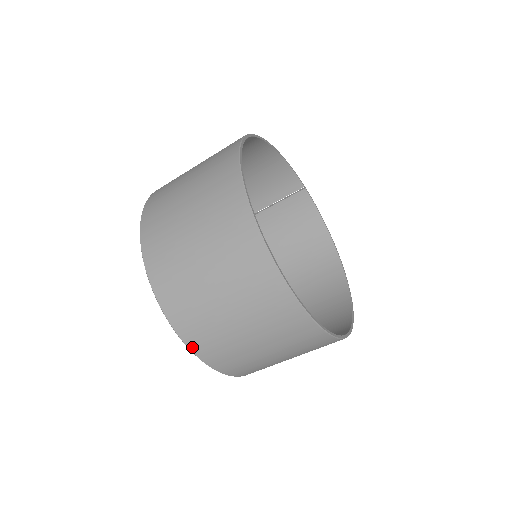
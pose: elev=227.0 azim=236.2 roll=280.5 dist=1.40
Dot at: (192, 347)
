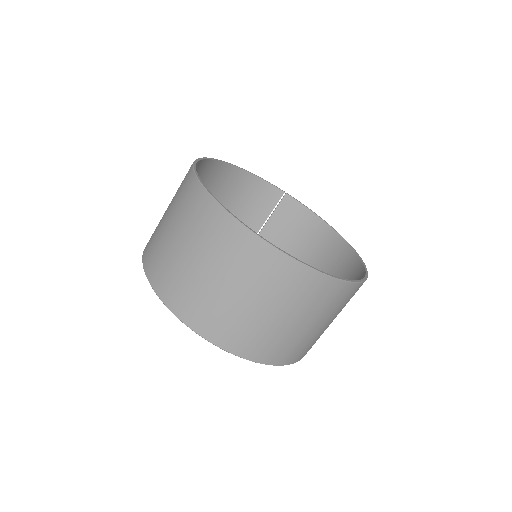
Dot at: (215, 341)
